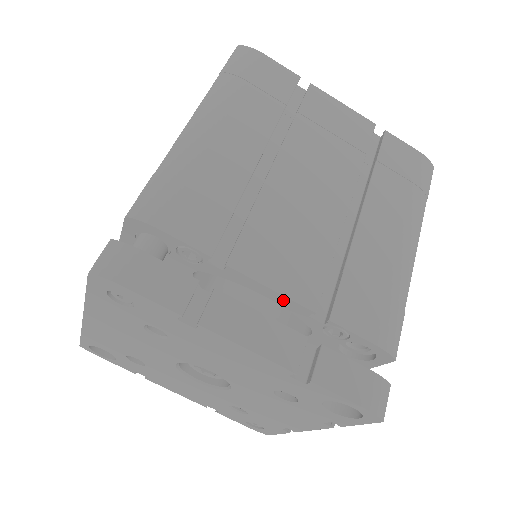
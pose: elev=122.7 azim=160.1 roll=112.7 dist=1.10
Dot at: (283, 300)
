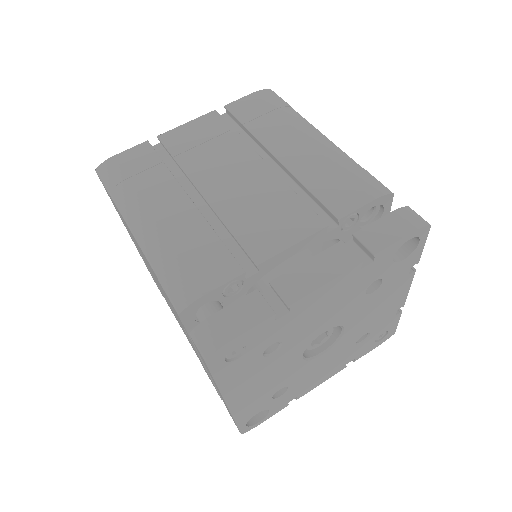
Dot at: (305, 243)
